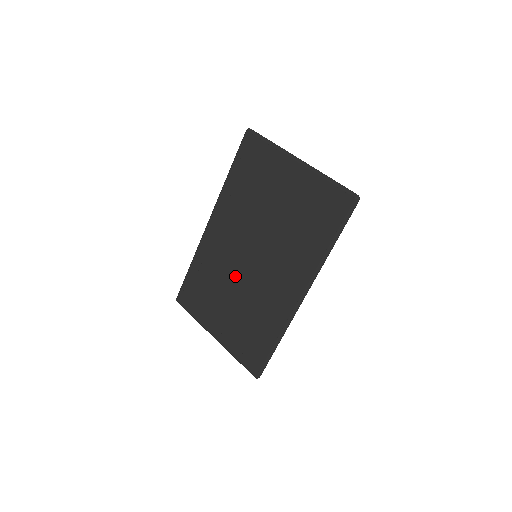
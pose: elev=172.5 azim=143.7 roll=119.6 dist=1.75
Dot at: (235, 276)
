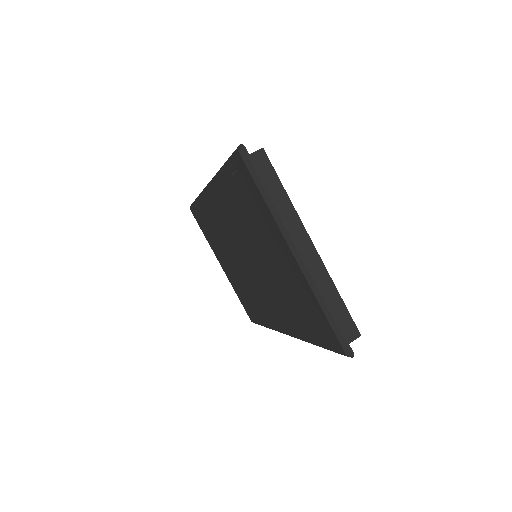
Dot at: (234, 256)
